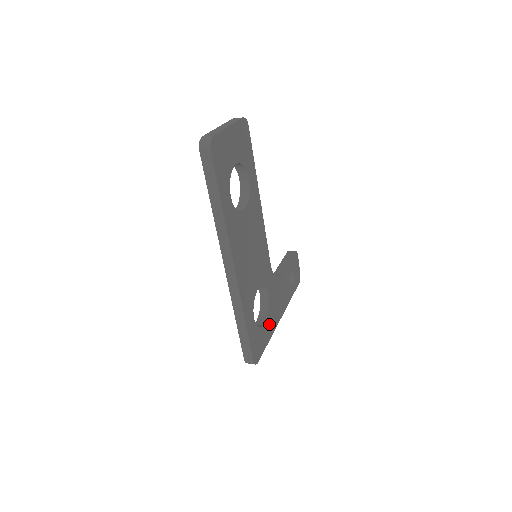
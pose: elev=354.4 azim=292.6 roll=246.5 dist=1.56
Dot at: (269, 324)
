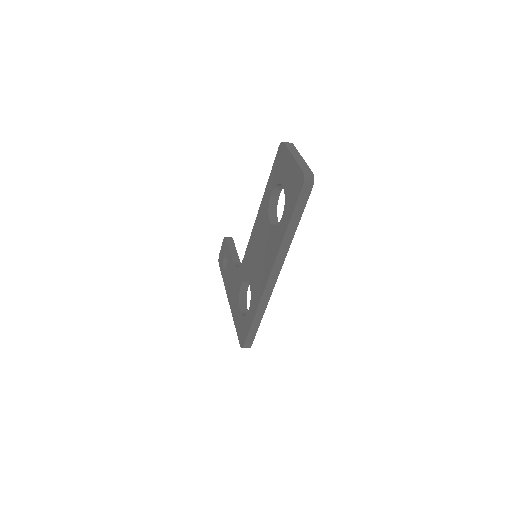
Dot at: occluded
